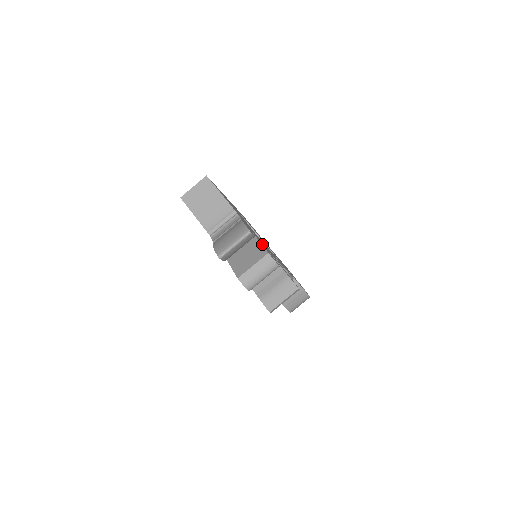
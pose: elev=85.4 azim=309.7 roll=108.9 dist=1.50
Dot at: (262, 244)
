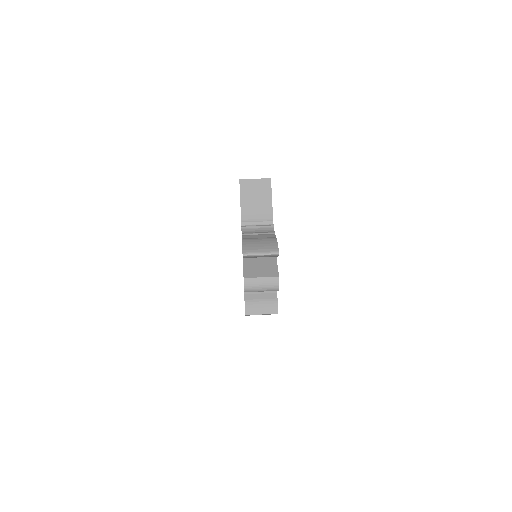
Dot at: occluded
